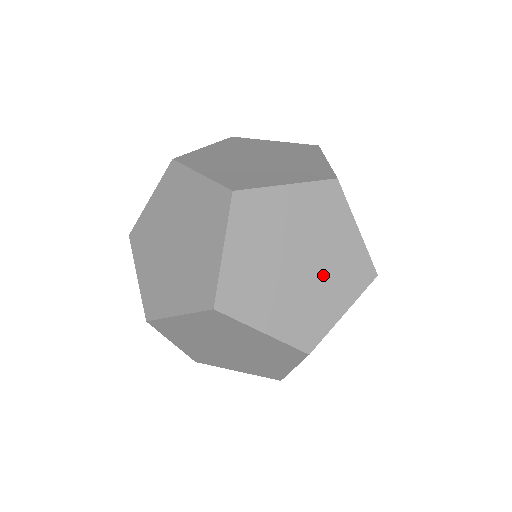
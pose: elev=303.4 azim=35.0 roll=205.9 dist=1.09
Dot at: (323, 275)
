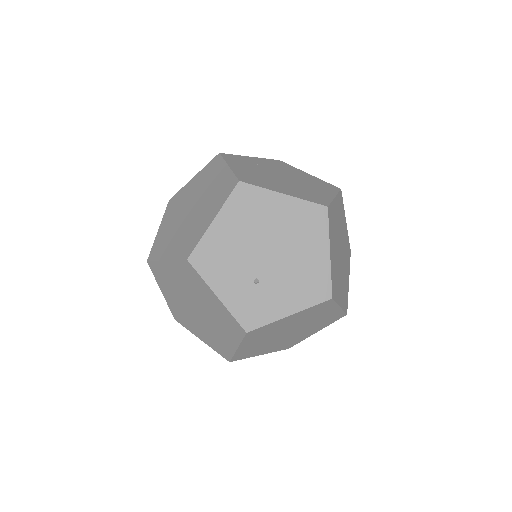
Dot at: occluded
